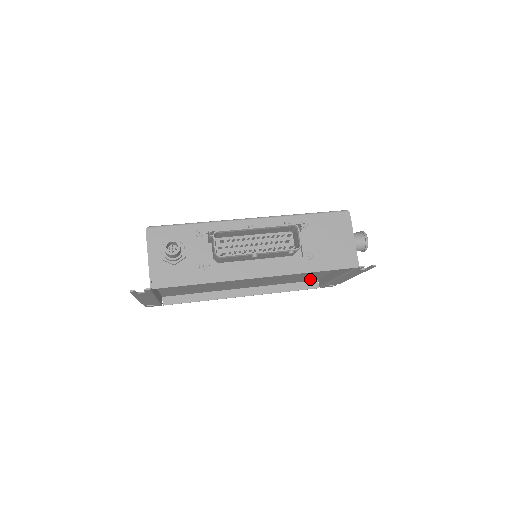
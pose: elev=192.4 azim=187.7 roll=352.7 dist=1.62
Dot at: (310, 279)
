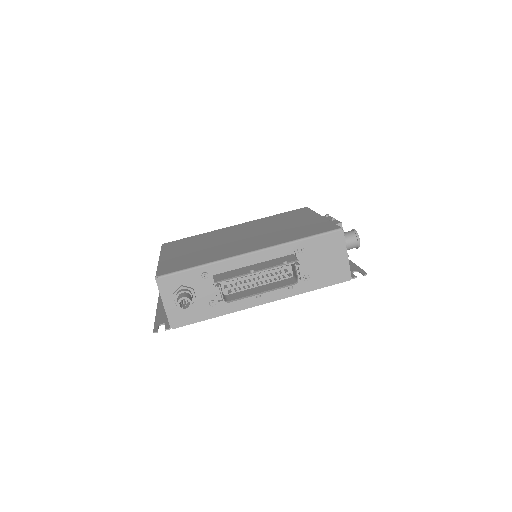
Dot at: occluded
